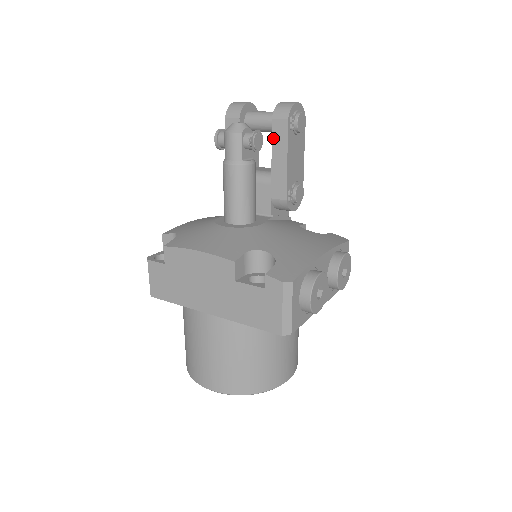
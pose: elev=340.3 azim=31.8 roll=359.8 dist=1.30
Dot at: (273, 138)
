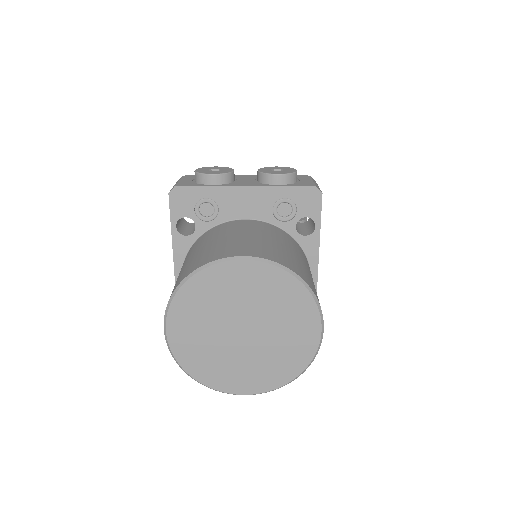
Dot at: occluded
